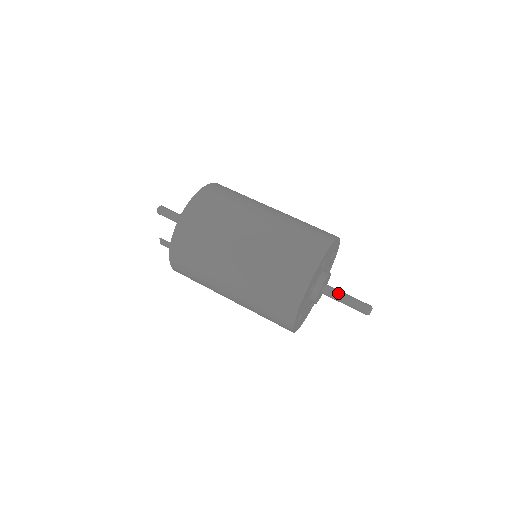
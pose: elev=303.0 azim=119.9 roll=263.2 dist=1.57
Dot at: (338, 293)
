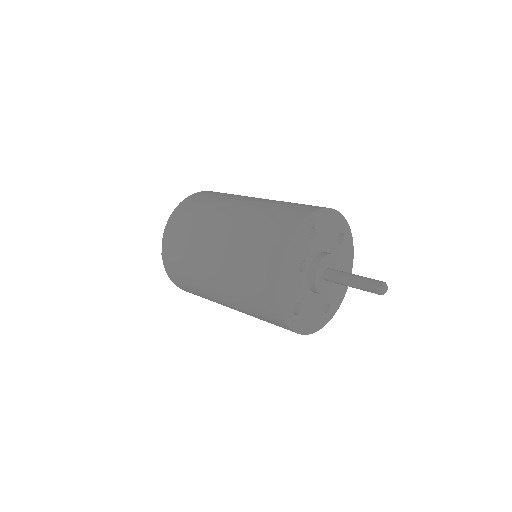
Dot at: (342, 274)
